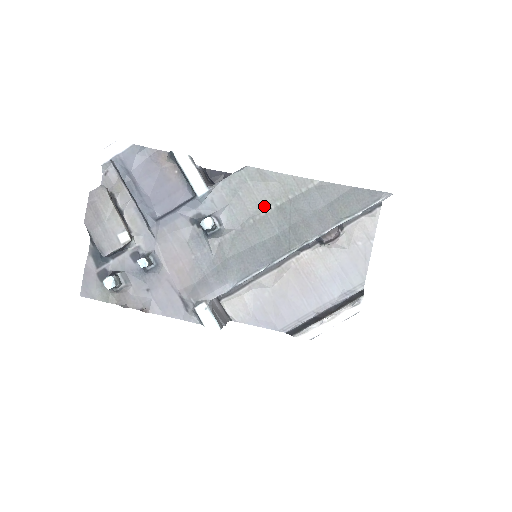
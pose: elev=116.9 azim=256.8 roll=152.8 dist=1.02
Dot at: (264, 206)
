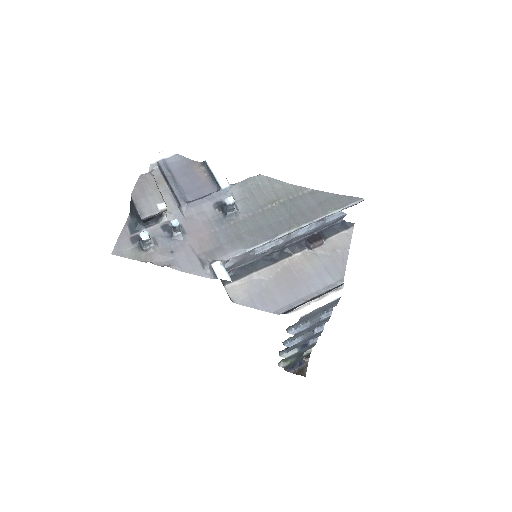
Dot at: (271, 202)
